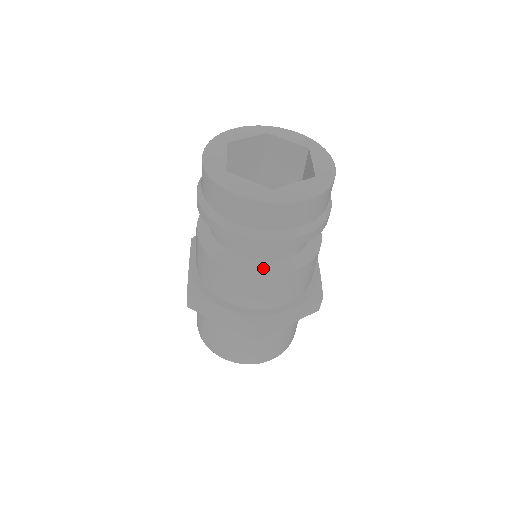
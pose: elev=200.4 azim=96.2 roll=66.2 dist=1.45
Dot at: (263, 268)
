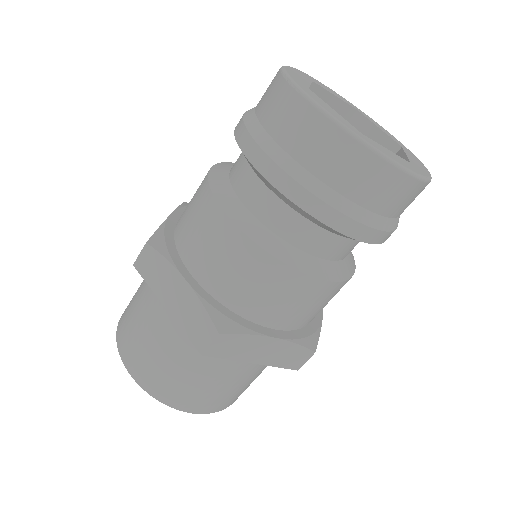
Dot at: (278, 247)
